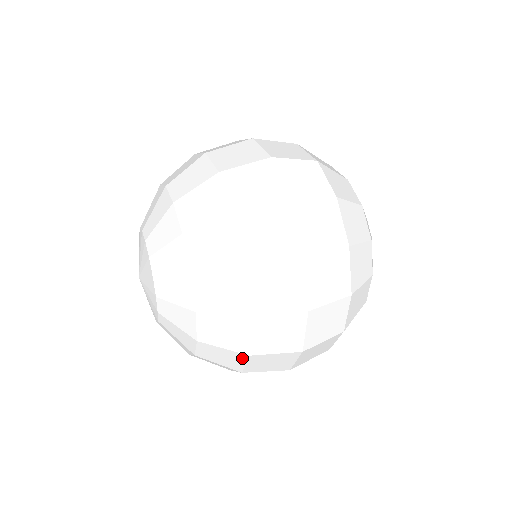
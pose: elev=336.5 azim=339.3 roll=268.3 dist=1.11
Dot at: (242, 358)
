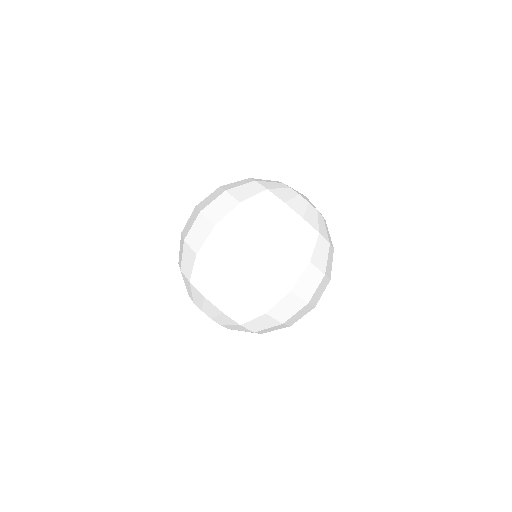
Dot at: occluded
